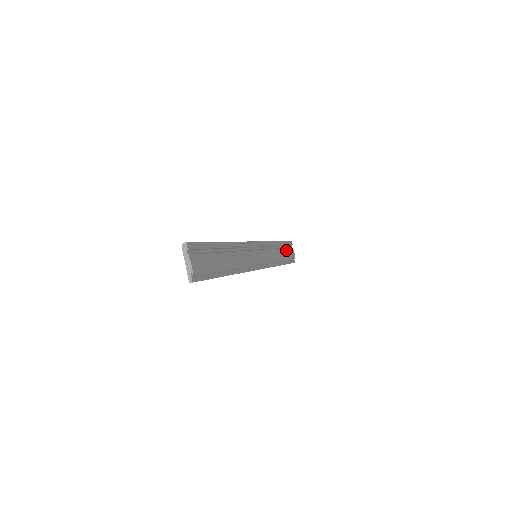
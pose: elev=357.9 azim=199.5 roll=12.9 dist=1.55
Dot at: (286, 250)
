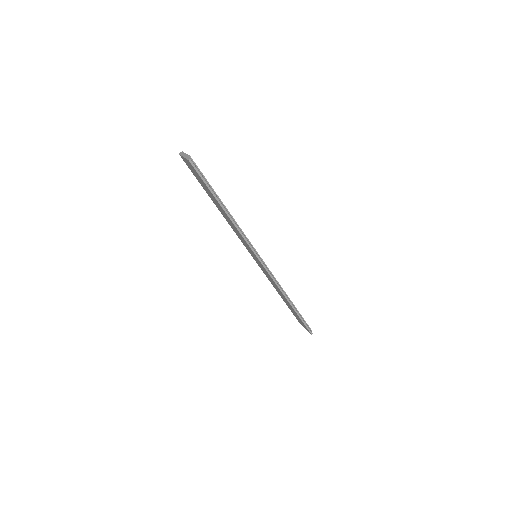
Dot at: occluded
